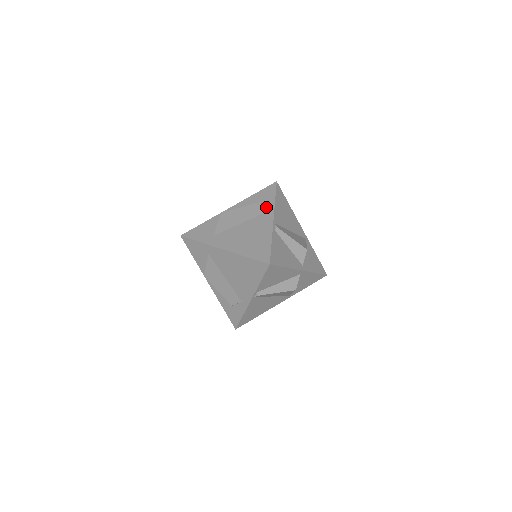
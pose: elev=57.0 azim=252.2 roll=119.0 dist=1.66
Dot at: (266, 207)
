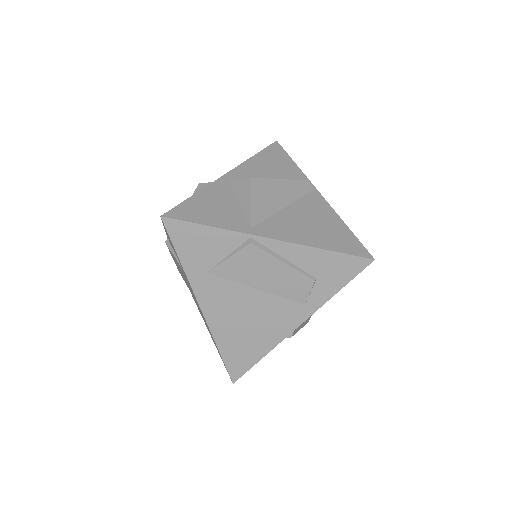
Dot at: (312, 296)
